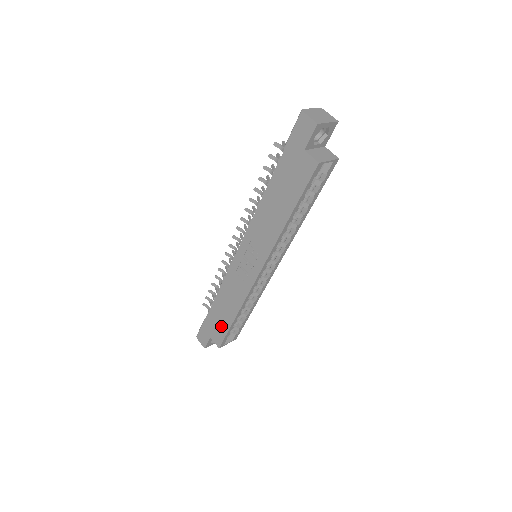
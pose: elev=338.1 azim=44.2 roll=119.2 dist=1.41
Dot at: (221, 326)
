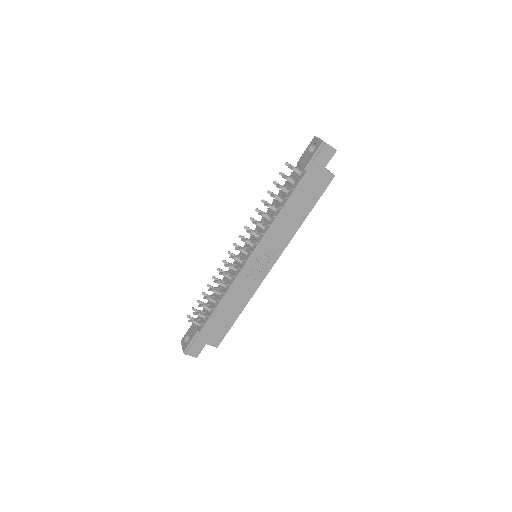
Dot at: (222, 327)
